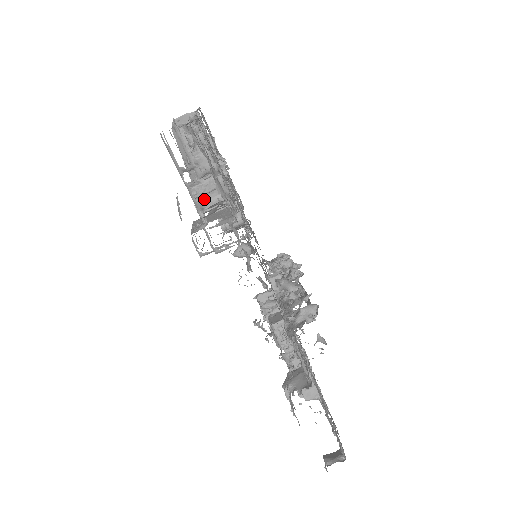
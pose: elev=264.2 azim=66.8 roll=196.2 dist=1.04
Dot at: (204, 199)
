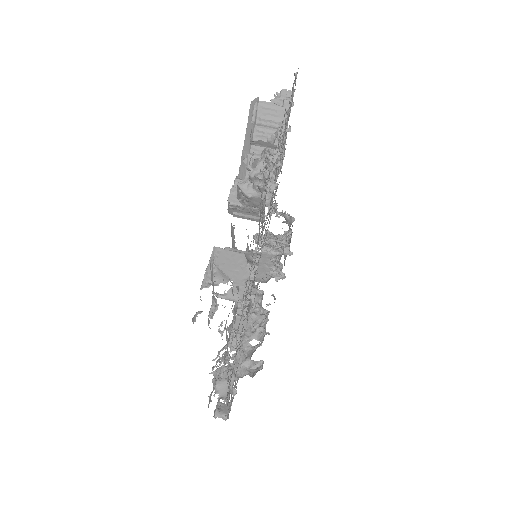
Dot at: (238, 211)
